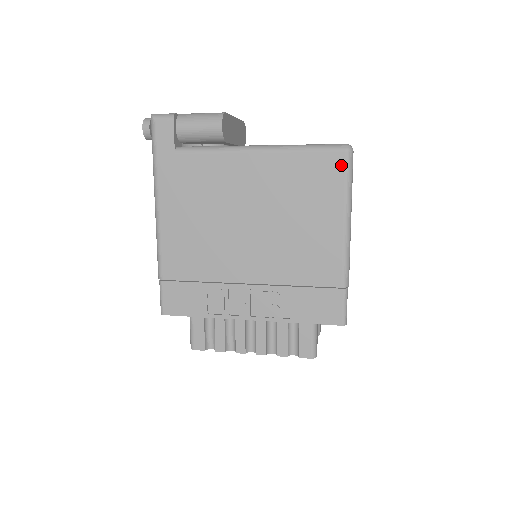
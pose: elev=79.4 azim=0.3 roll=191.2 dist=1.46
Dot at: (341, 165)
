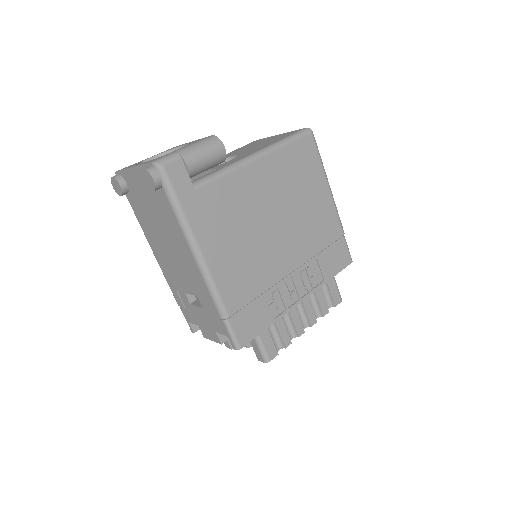
Dot at: (313, 145)
